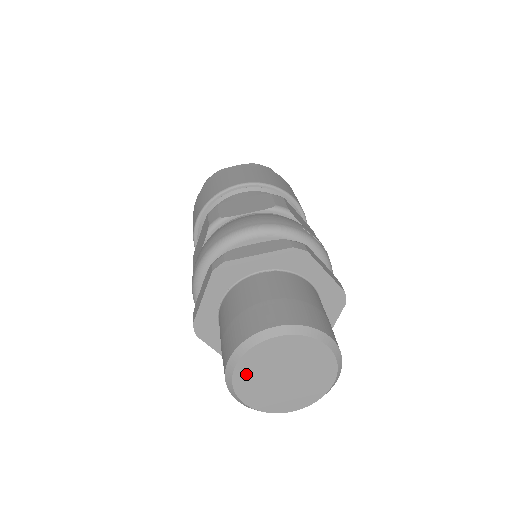
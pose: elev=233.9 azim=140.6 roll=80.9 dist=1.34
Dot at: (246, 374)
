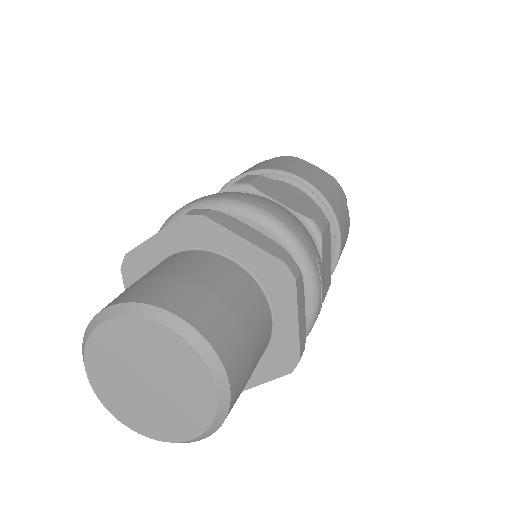
Dot at: (109, 341)
